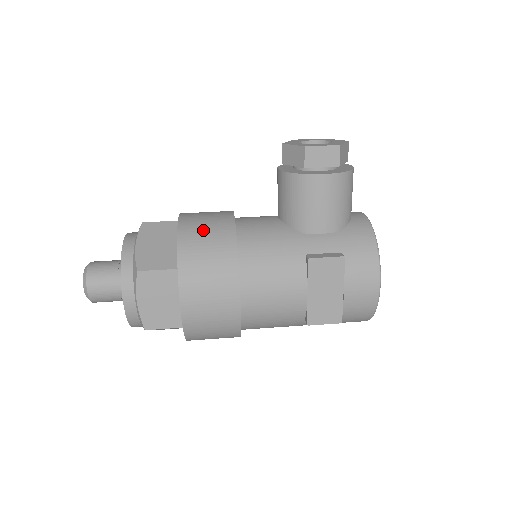
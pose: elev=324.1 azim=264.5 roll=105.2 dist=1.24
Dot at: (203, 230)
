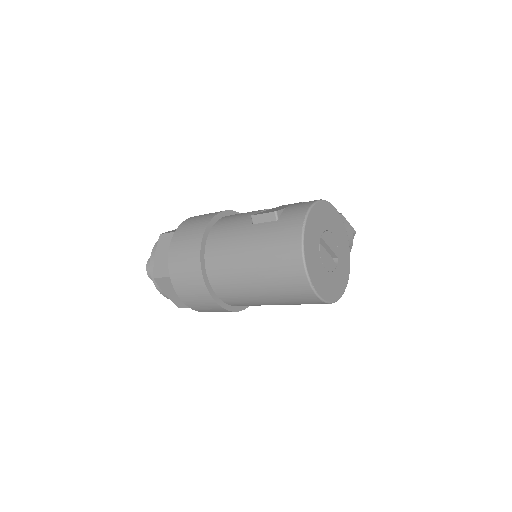
Dot at: occluded
